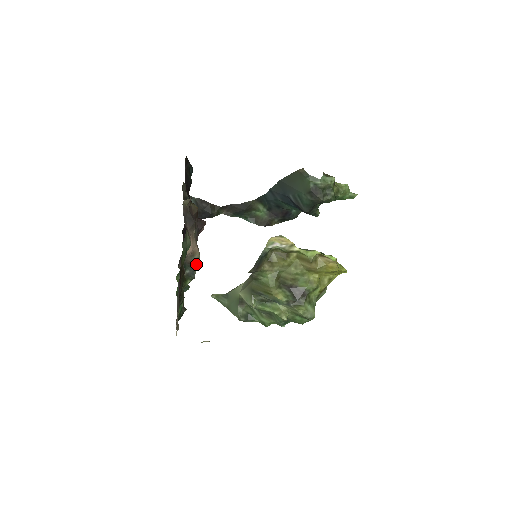
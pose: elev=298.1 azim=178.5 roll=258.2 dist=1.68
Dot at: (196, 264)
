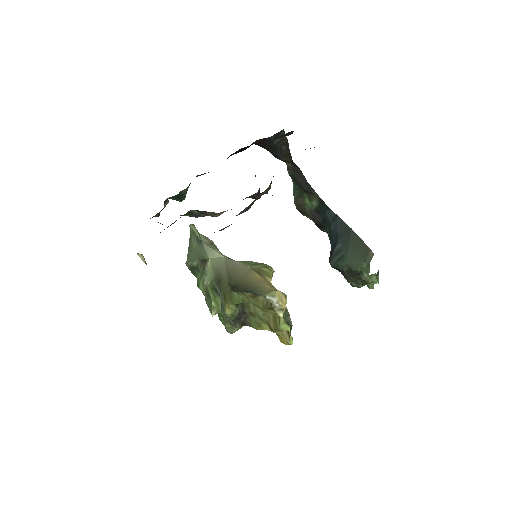
Dot at: occluded
